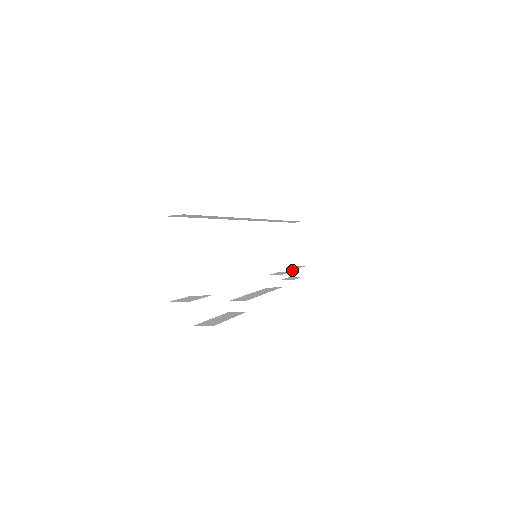
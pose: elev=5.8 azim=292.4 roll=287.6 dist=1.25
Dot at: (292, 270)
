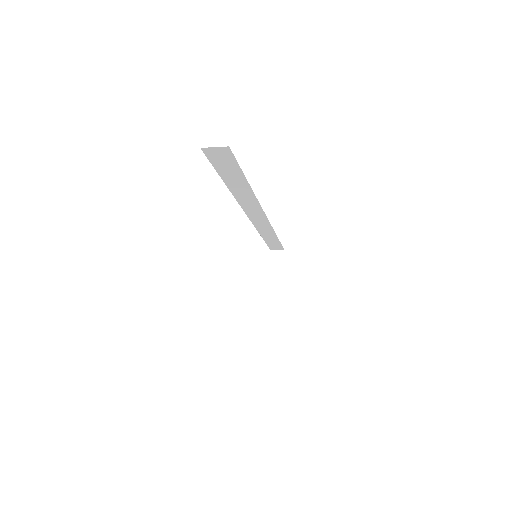
Dot at: occluded
